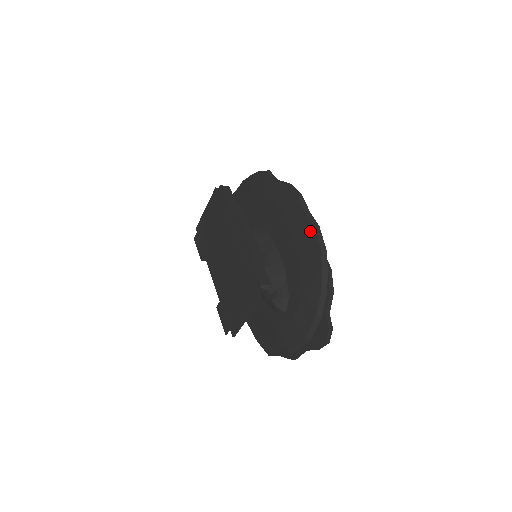
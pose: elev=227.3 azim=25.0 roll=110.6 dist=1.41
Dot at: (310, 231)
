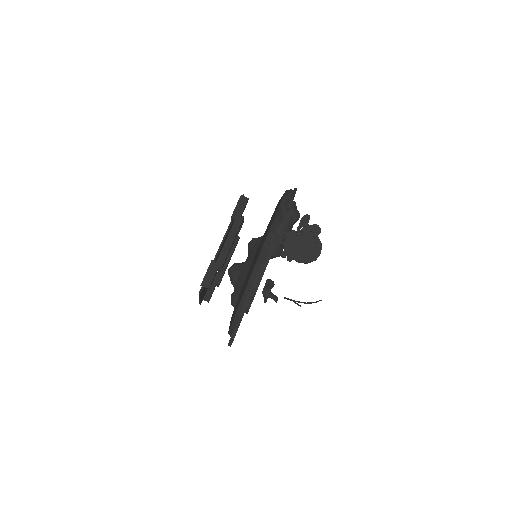
Dot at: (254, 265)
